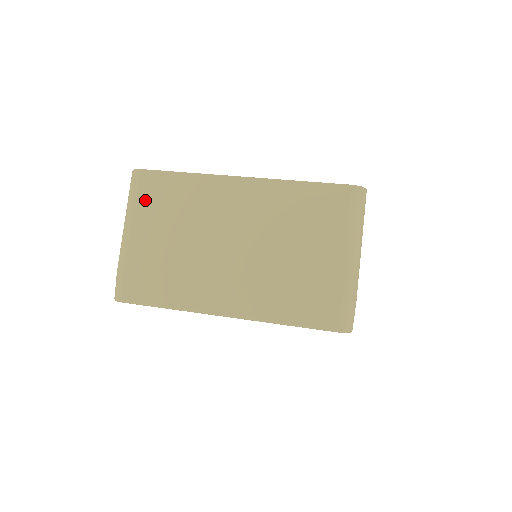
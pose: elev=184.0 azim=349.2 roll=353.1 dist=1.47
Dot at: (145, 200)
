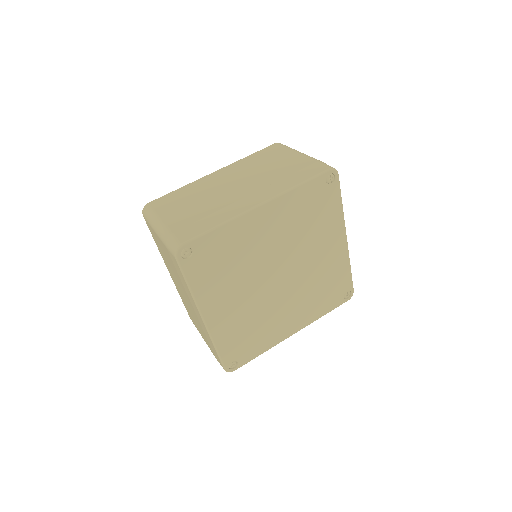
Dot at: (162, 207)
